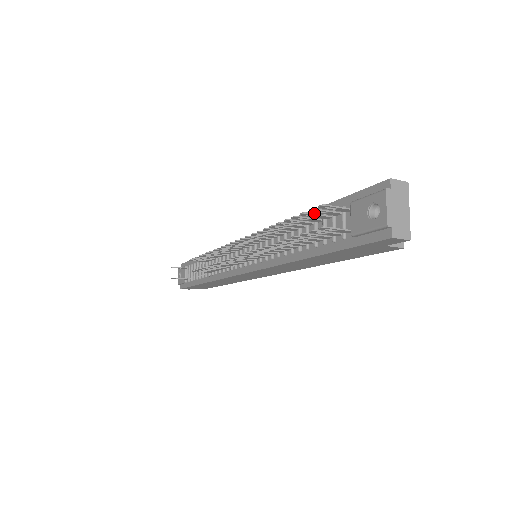
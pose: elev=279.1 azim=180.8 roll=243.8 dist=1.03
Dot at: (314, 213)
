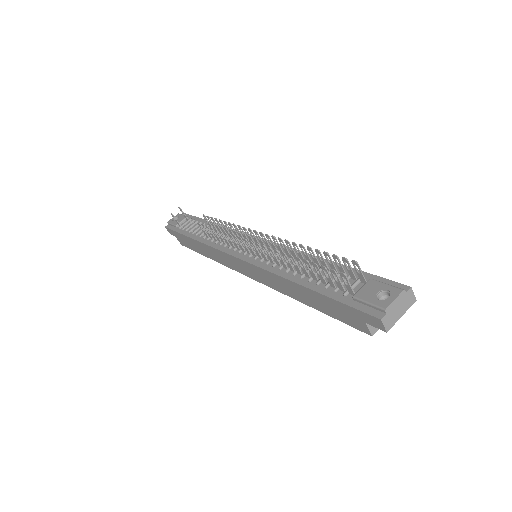
Dot at: occluded
